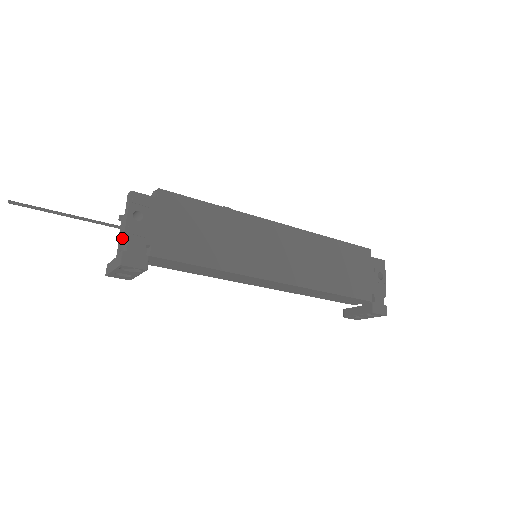
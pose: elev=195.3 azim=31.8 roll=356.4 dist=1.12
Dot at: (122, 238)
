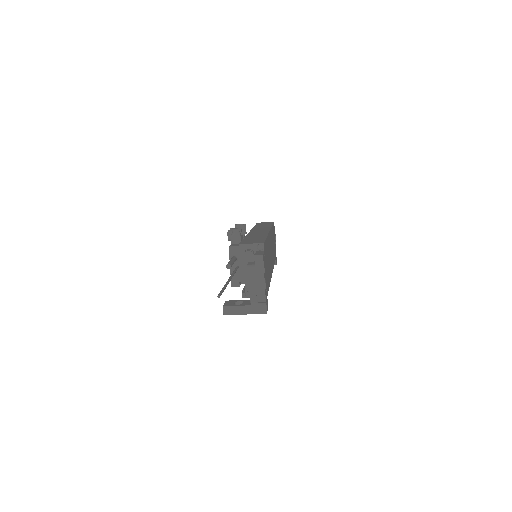
Dot at: (262, 293)
